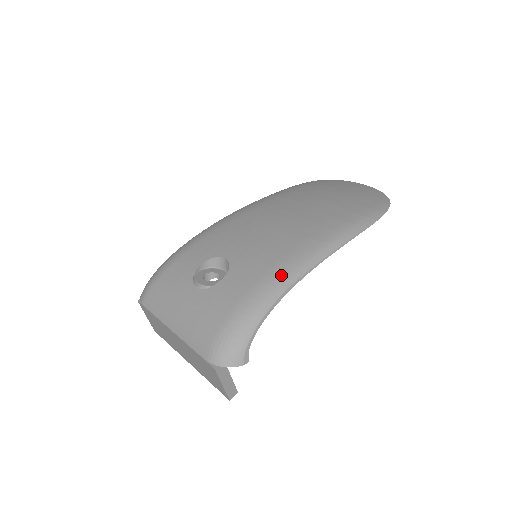
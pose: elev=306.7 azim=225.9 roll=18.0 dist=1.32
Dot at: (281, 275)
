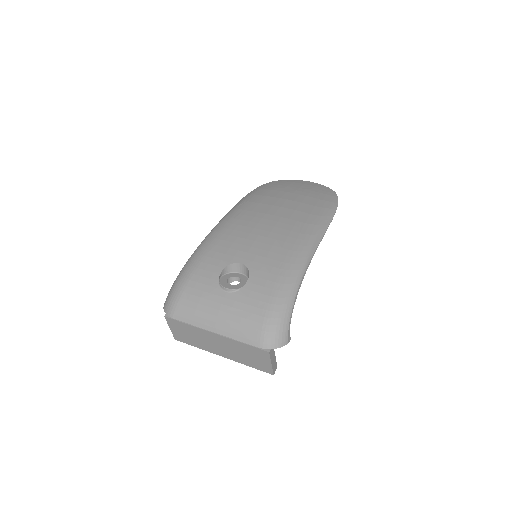
Dot at: (295, 267)
